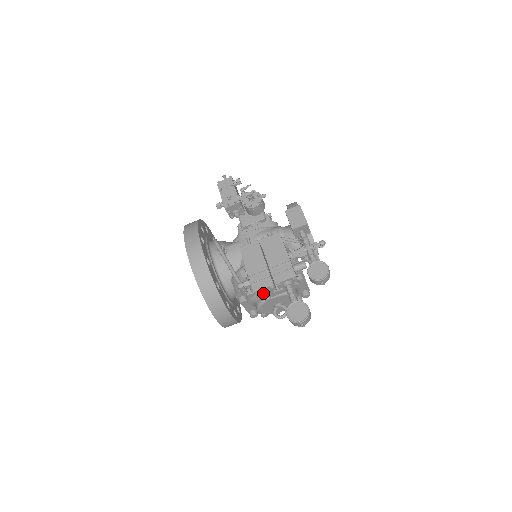
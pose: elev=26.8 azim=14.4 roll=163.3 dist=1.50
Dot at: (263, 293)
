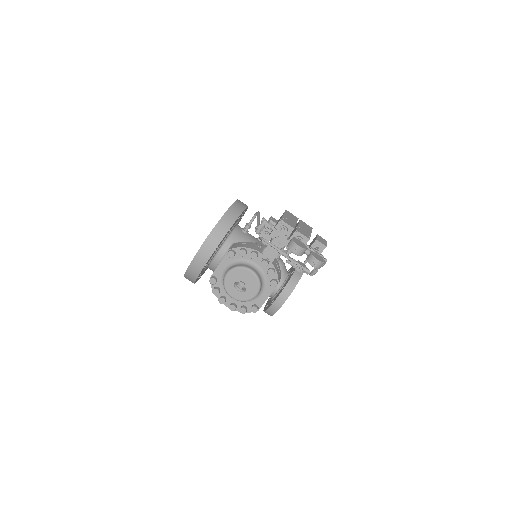
Dot at: (284, 226)
